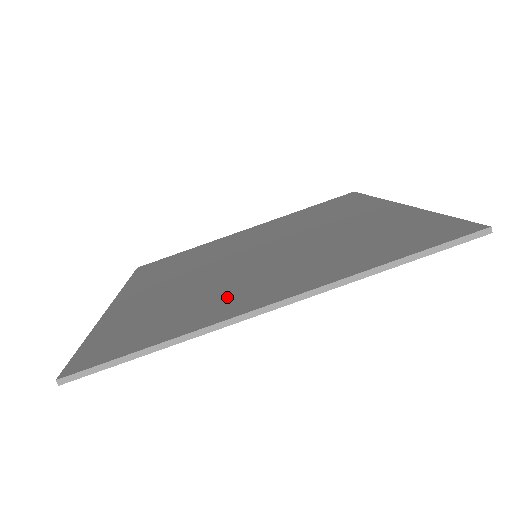
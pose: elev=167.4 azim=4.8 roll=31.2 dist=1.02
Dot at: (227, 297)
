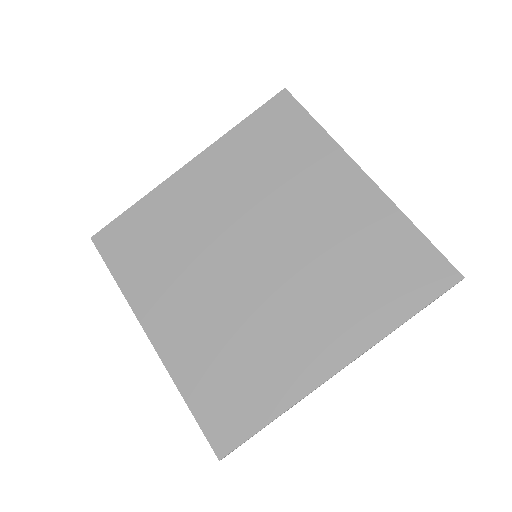
Dot at: (288, 351)
